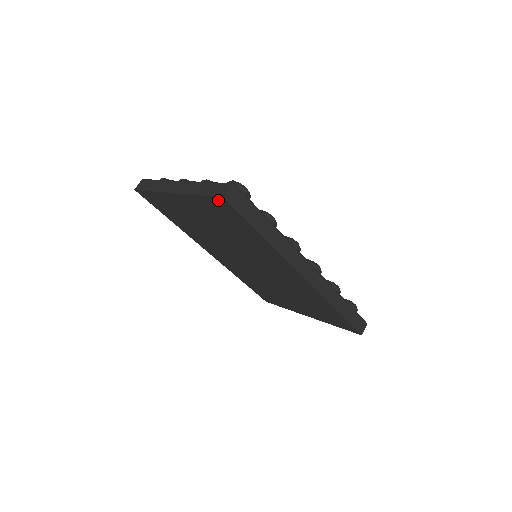
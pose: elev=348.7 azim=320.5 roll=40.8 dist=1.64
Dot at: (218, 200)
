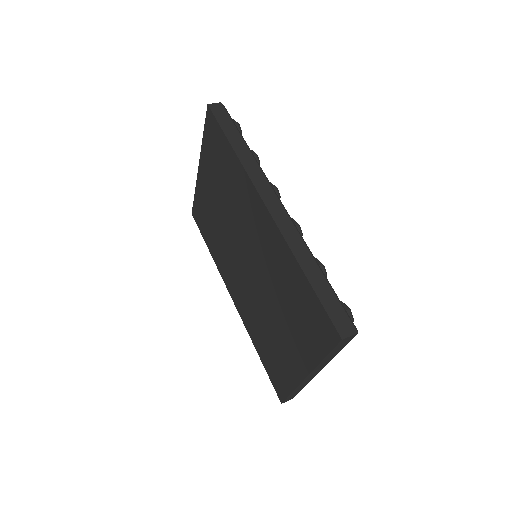
Dot at: (208, 118)
